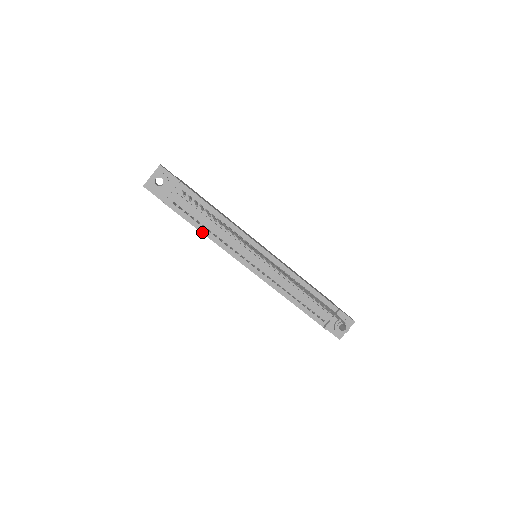
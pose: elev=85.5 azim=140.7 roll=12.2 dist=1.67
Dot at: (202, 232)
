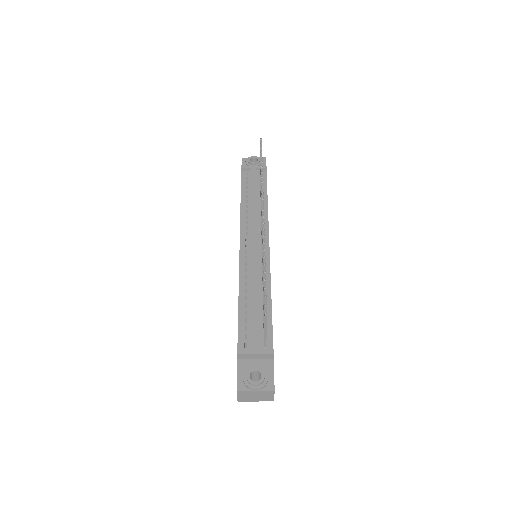
Dot at: (241, 198)
